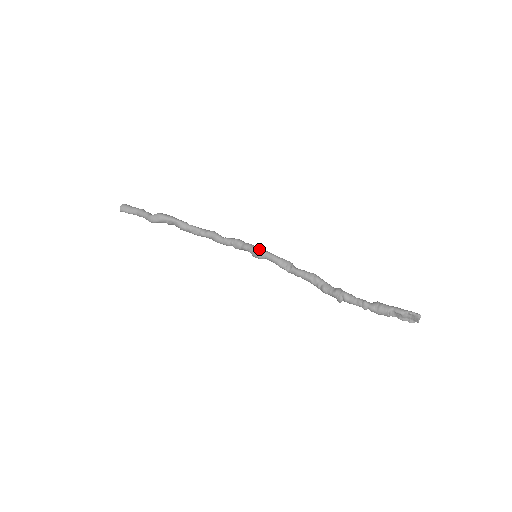
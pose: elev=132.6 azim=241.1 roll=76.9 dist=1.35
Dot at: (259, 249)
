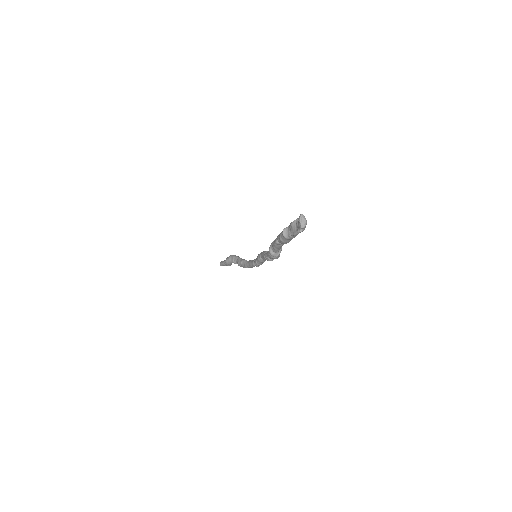
Dot at: occluded
